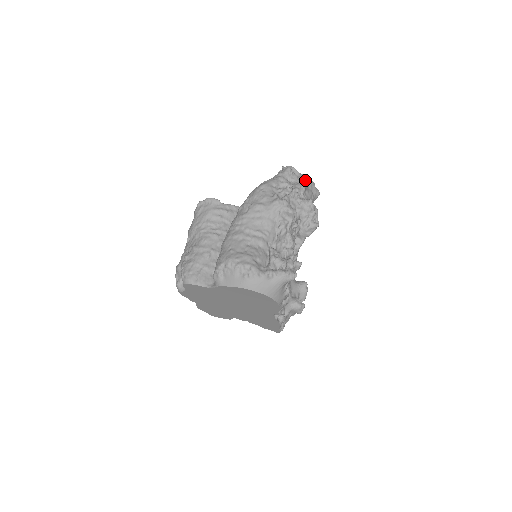
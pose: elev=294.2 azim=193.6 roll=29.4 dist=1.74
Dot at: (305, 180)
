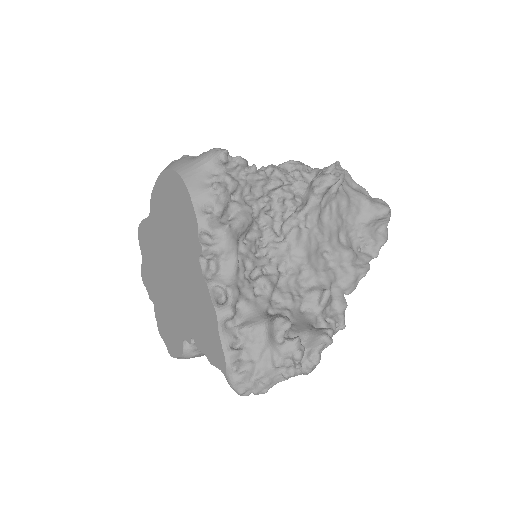
Dot at: occluded
